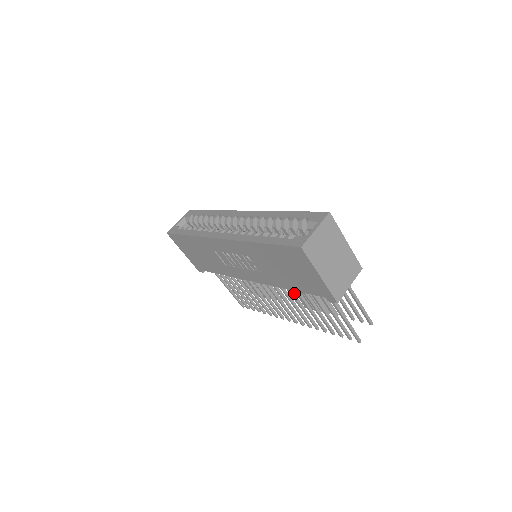
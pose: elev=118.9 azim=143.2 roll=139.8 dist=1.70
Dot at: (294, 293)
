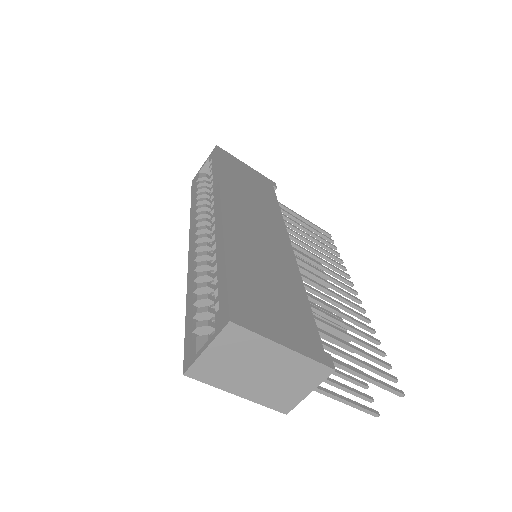
Dot at: occluded
